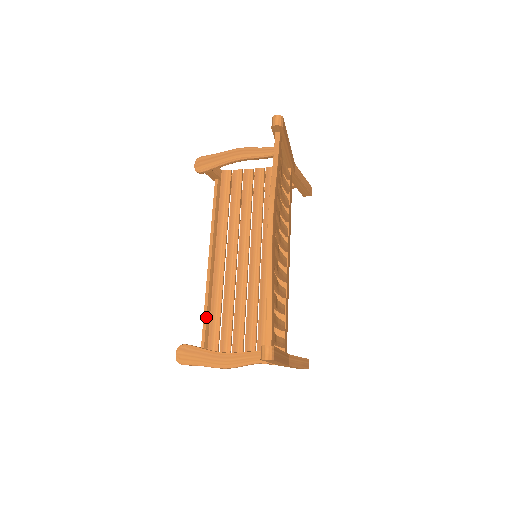
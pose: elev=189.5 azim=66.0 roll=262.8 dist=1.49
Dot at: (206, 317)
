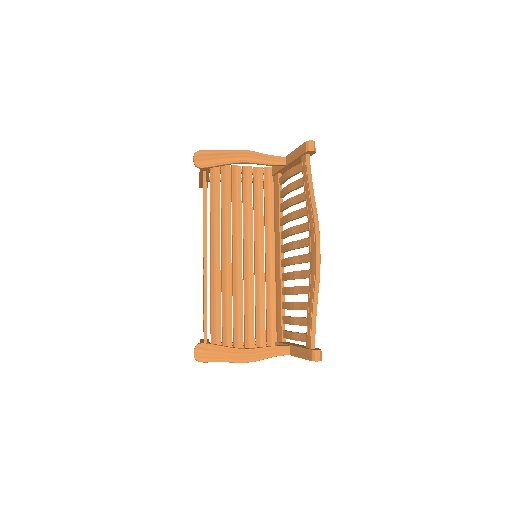
Dot at: occluded
